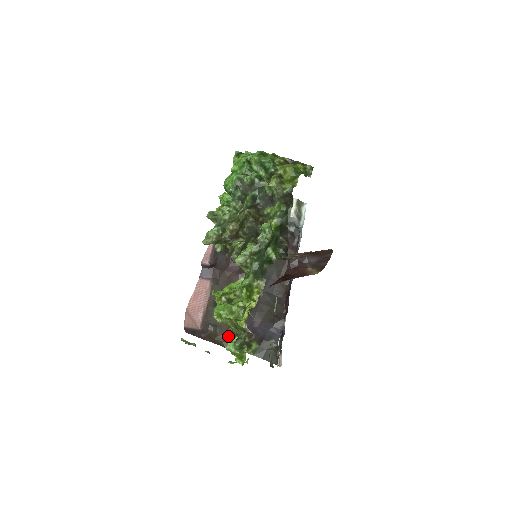
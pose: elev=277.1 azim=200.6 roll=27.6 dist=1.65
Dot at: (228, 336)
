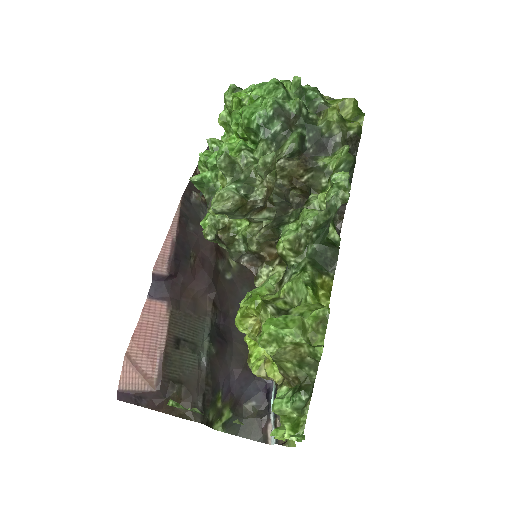
Dot at: (198, 399)
